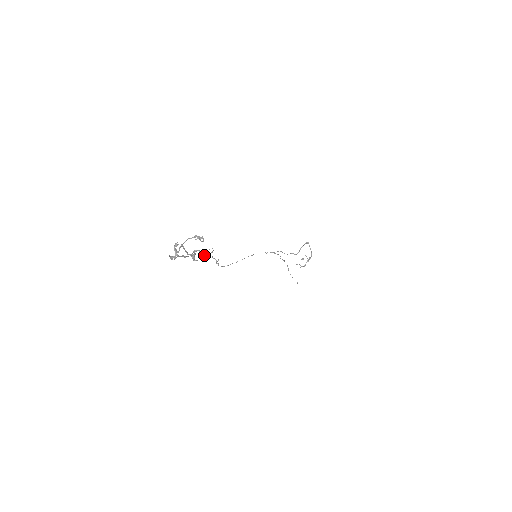
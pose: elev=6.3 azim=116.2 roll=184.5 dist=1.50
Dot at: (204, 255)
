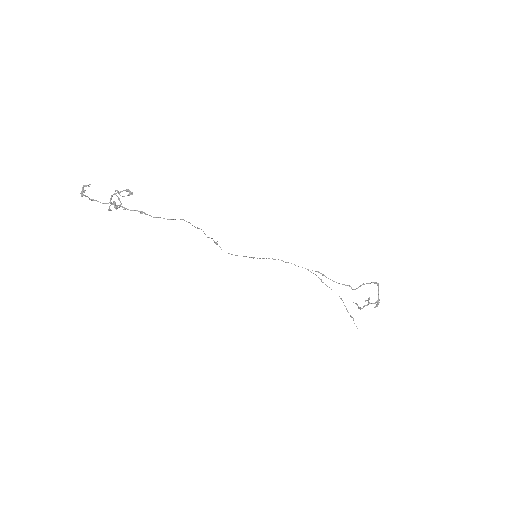
Dot at: (116, 208)
